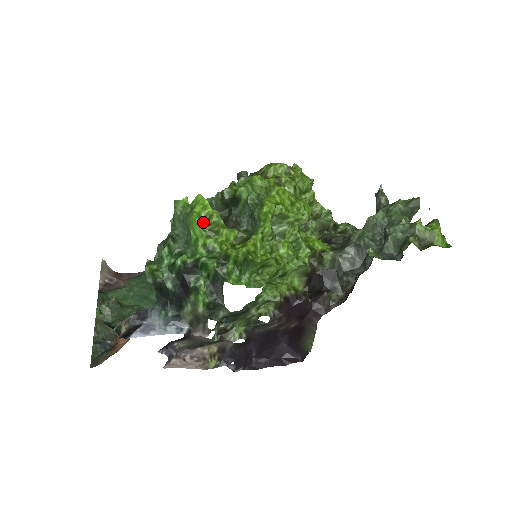
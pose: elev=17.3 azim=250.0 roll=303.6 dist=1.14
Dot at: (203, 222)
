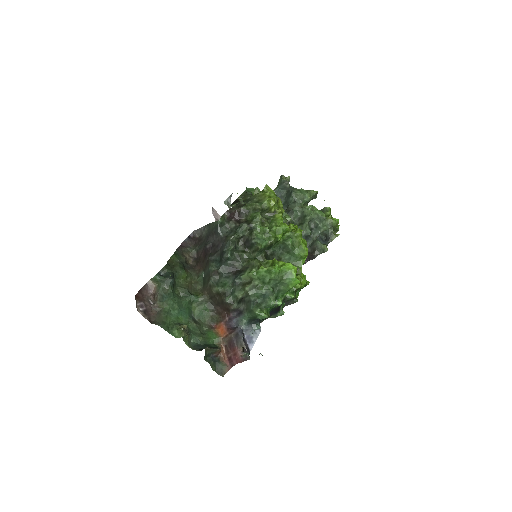
Dot at: occluded
